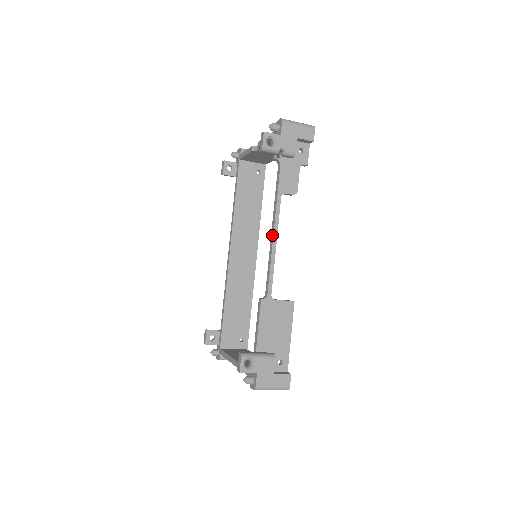
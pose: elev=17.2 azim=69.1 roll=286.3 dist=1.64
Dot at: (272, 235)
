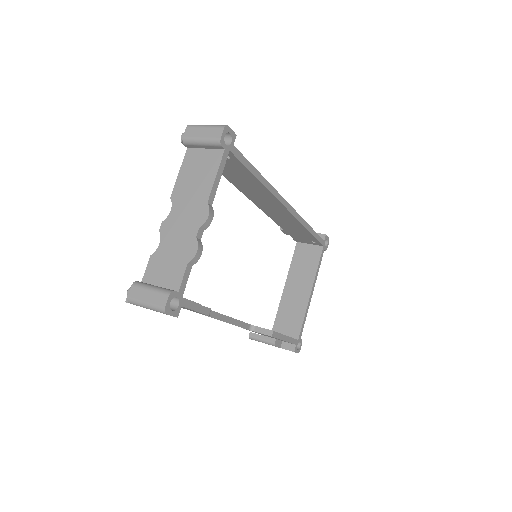
Dot at: occluded
